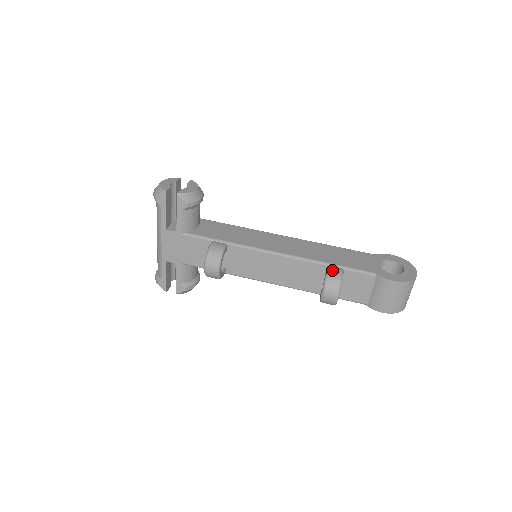
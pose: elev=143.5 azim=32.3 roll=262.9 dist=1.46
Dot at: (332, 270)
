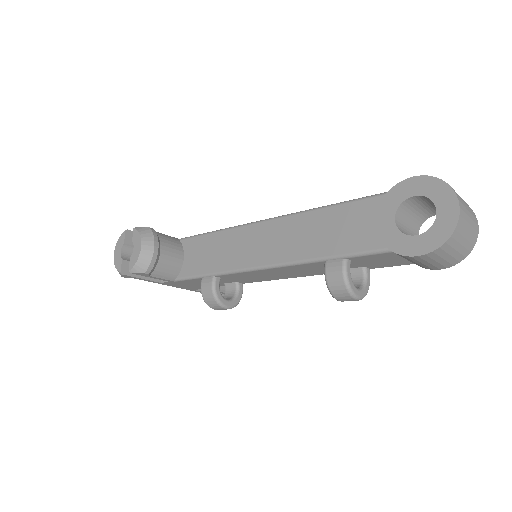
Dot at: (329, 272)
